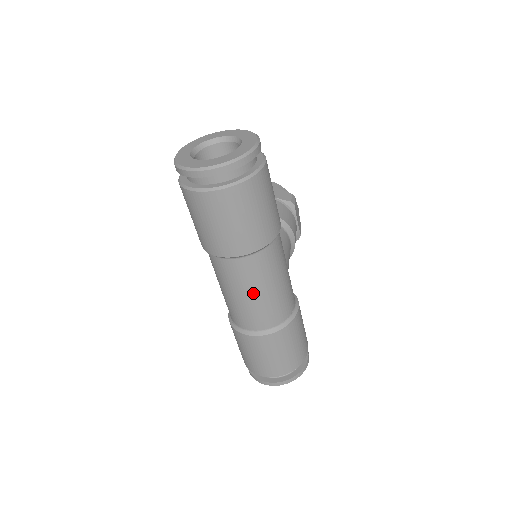
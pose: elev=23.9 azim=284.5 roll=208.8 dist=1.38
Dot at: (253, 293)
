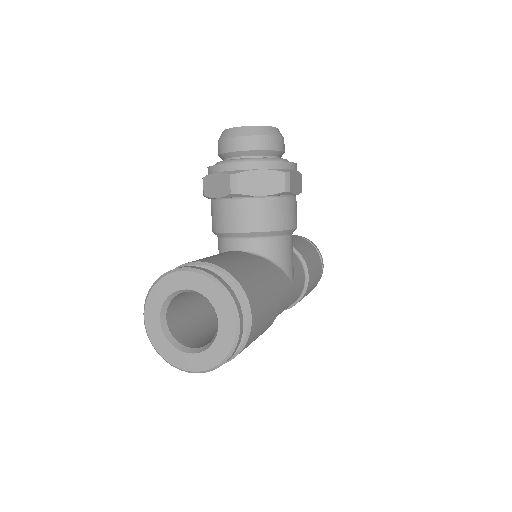
Dot at: occluded
